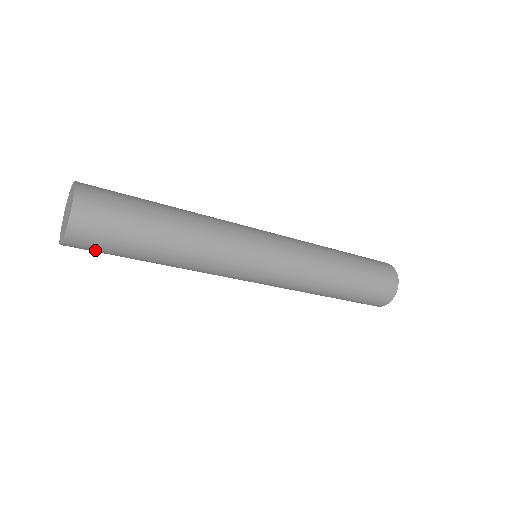
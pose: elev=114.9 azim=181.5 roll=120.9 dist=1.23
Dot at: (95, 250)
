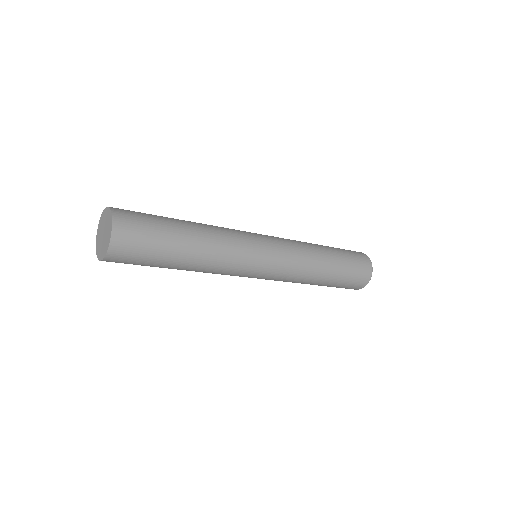
Dot at: occluded
